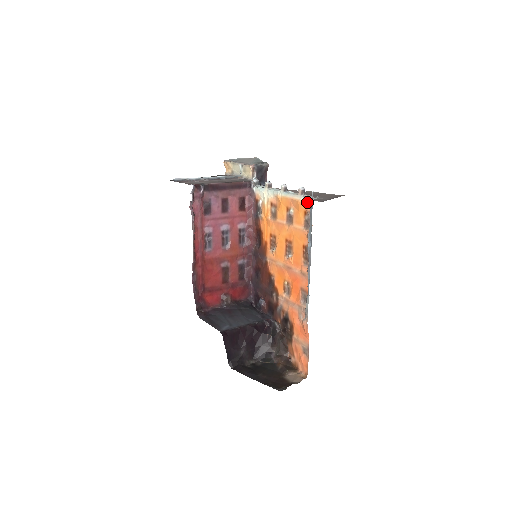
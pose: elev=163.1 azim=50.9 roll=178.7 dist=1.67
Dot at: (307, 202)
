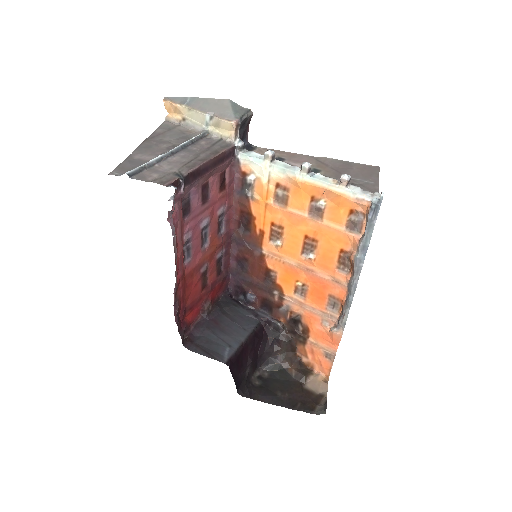
Dot at: (360, 200)
